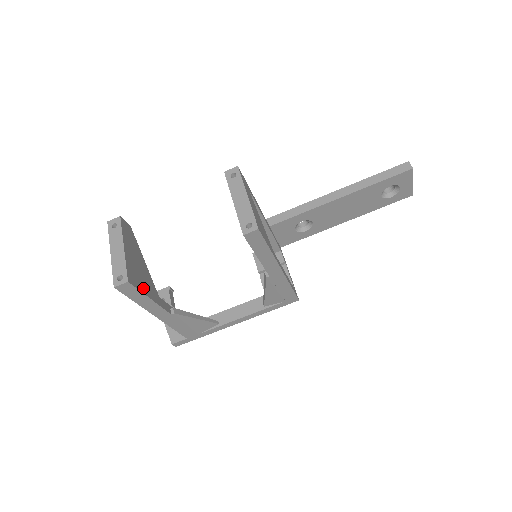
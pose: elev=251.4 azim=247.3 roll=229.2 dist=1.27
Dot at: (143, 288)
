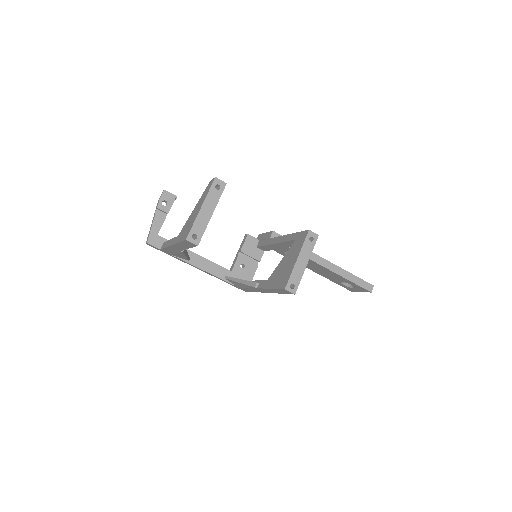
Dot at: occluded
